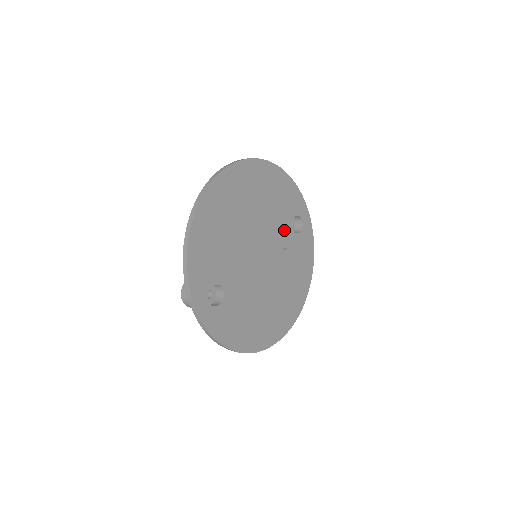
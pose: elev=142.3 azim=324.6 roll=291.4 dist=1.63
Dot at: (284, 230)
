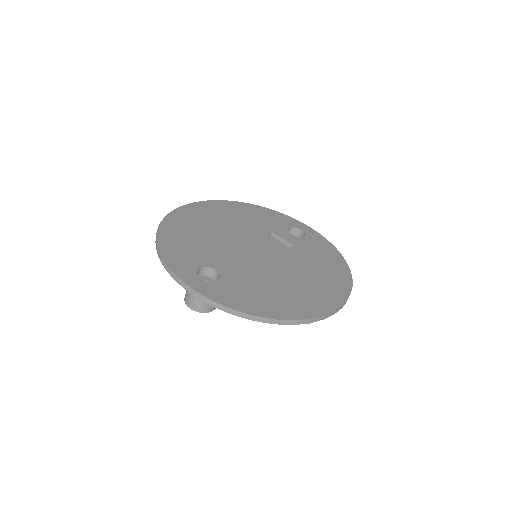
Dot at: (280, 236)
